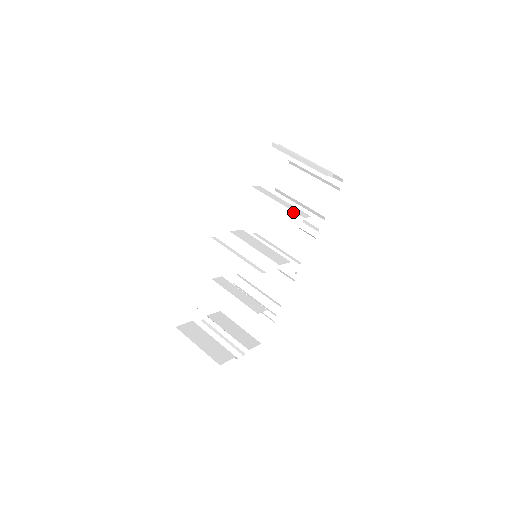
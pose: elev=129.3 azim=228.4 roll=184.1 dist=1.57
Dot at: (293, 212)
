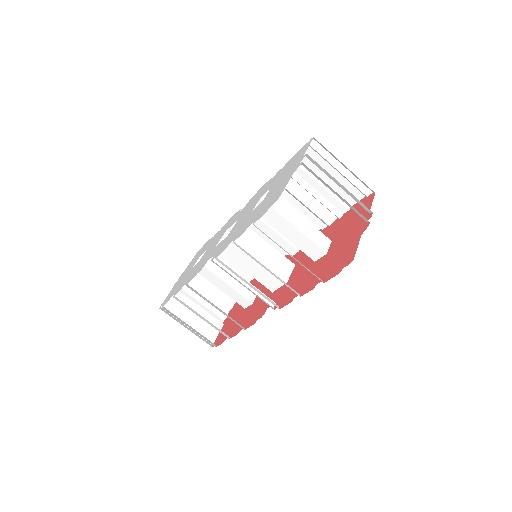
Dot at: (314, 244)
